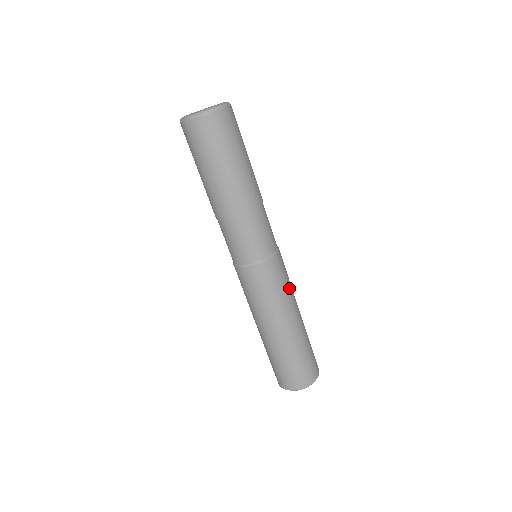
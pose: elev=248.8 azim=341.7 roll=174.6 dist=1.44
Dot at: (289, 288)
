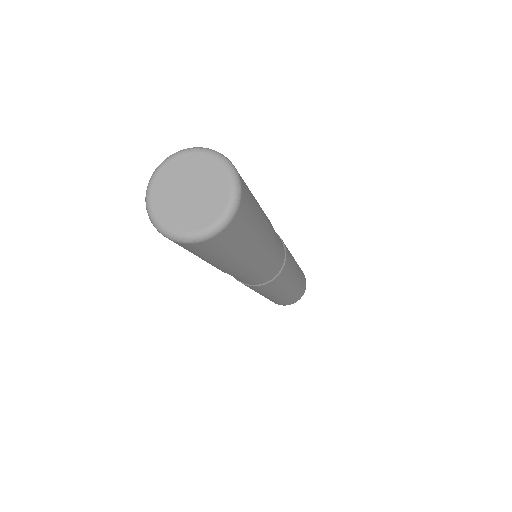
Dot at: (292, 257)
